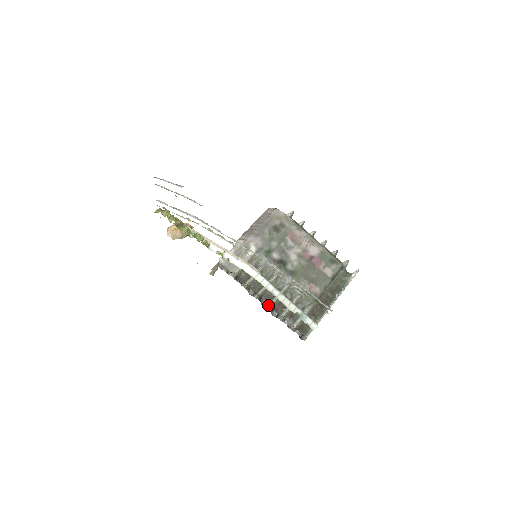
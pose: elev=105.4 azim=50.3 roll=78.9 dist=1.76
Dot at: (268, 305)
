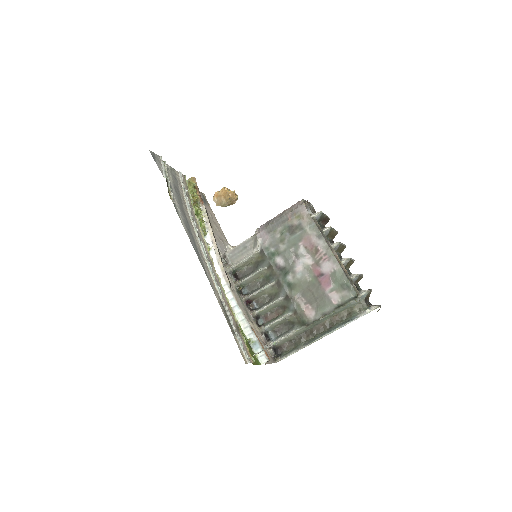
Dot at: (253, 312)
